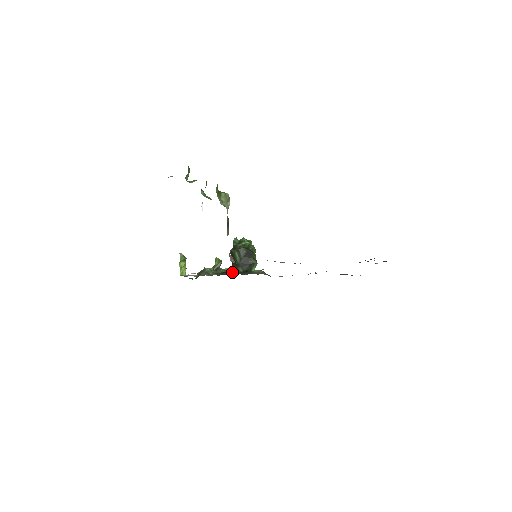
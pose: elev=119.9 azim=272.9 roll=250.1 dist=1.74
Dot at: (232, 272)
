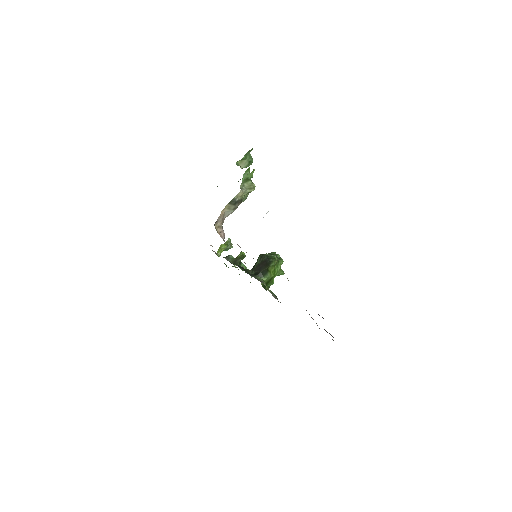
Dot at: (245, 270)
